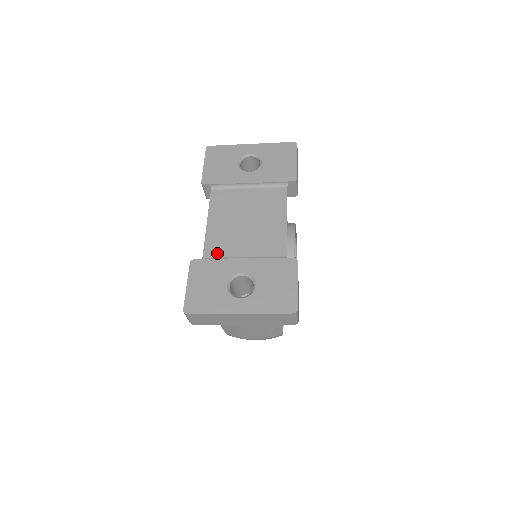
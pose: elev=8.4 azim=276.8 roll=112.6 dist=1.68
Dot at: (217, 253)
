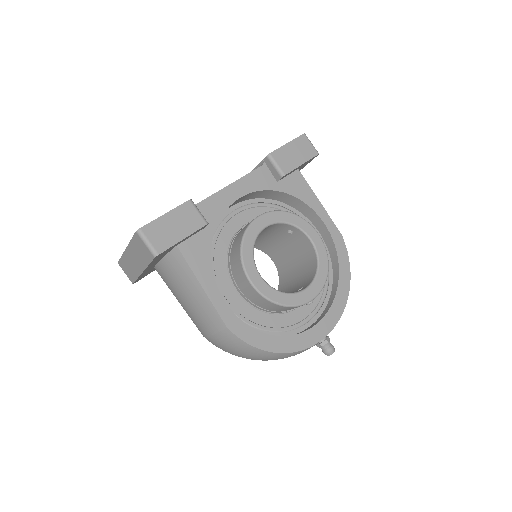
Dot at: occluded
